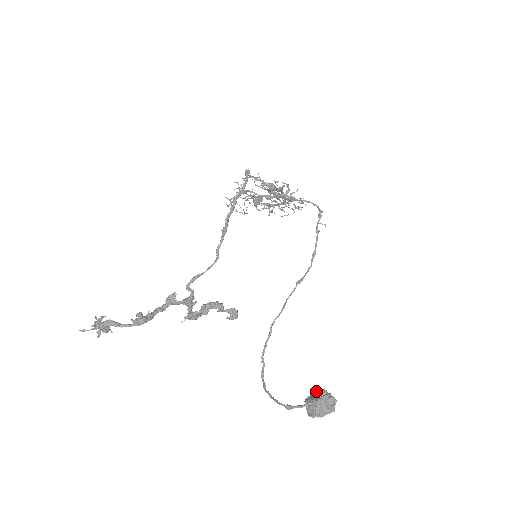
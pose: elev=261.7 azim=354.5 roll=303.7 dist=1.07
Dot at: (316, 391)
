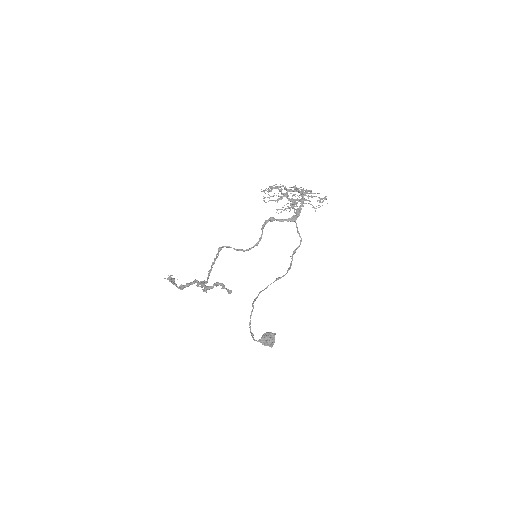
Dot at: (269, 334)
